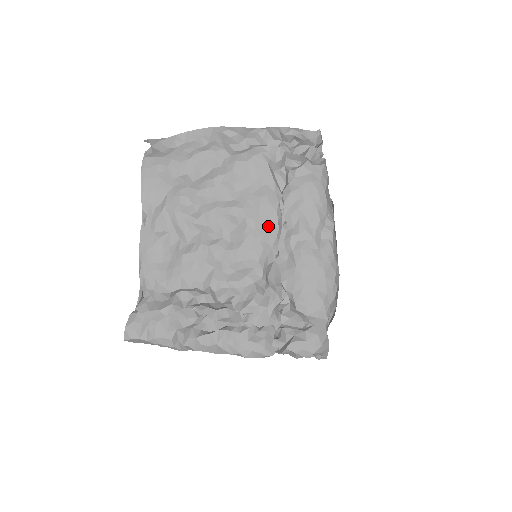
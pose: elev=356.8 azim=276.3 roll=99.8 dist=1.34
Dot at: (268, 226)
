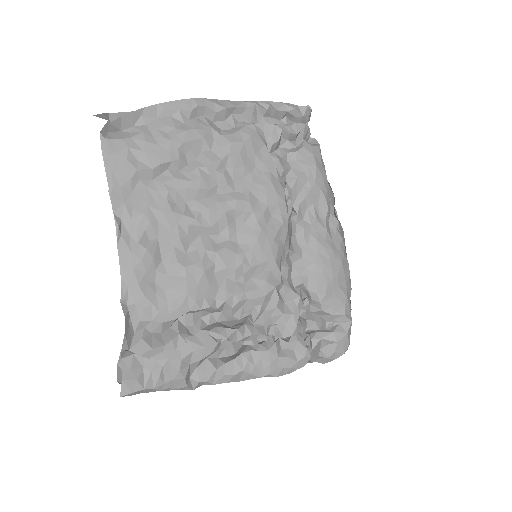
Dot at: (278, 220)
